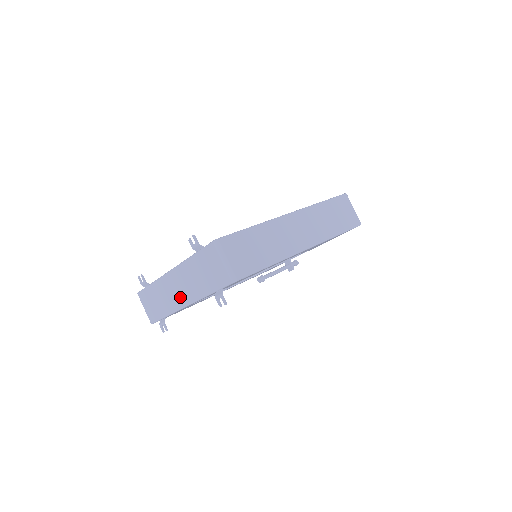
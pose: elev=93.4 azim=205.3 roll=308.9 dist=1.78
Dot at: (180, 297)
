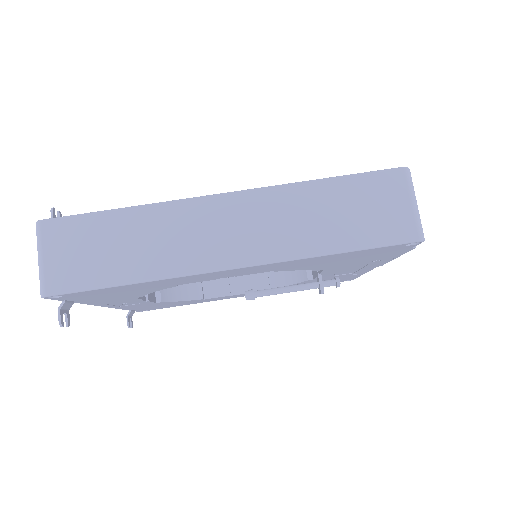
Dot at: occluded
